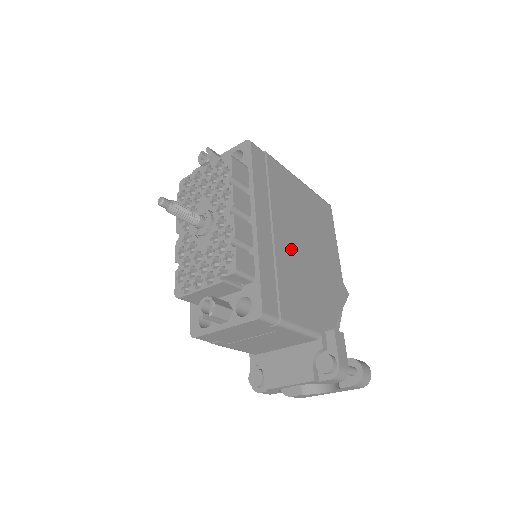
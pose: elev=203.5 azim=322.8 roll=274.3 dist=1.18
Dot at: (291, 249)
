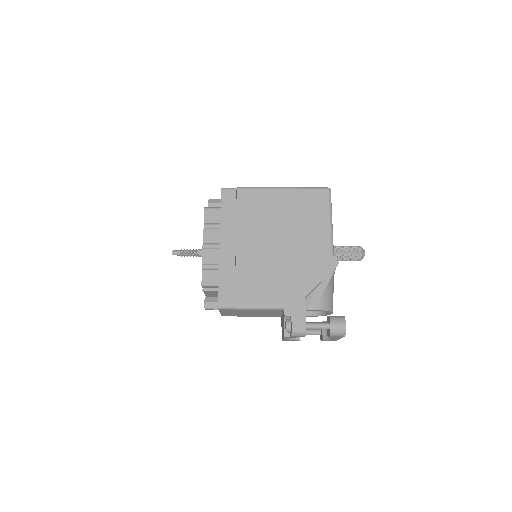
Dot at: (256, 253)
